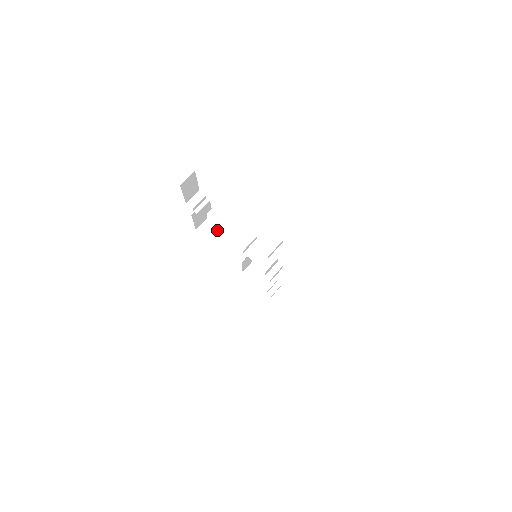
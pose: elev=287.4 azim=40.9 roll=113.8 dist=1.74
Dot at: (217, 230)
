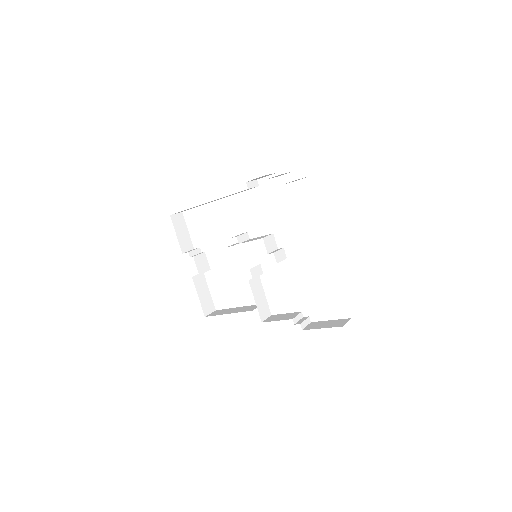
Dot at: (226, 310)
